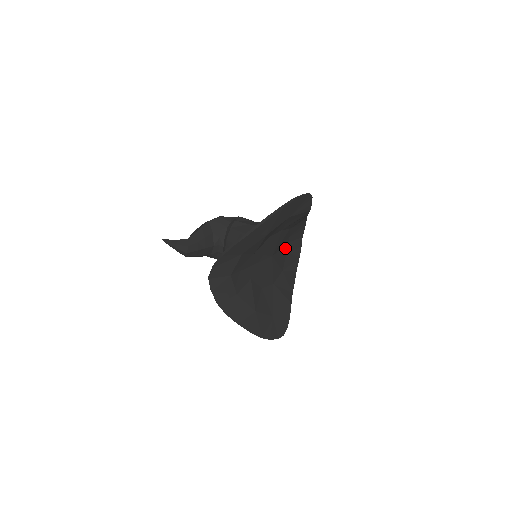
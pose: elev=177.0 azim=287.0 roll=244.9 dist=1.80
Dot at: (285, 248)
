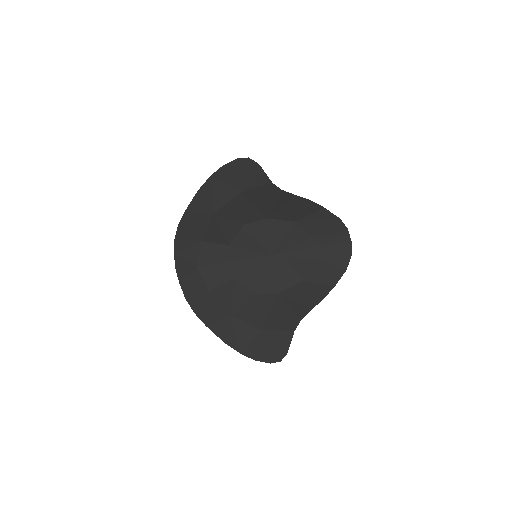
Dot at: (311, 253)
